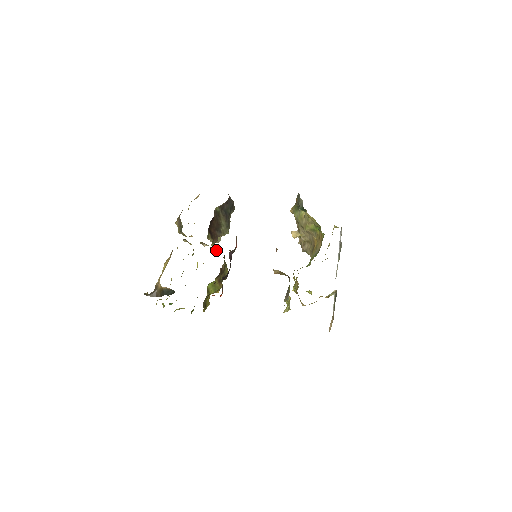
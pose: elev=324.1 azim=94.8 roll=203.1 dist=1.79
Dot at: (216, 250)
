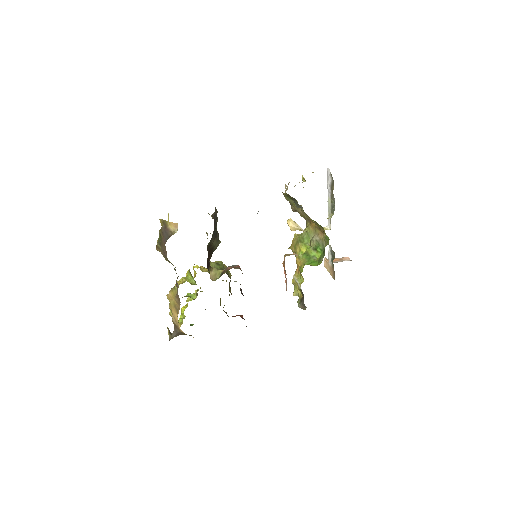
Dot at: occluded
